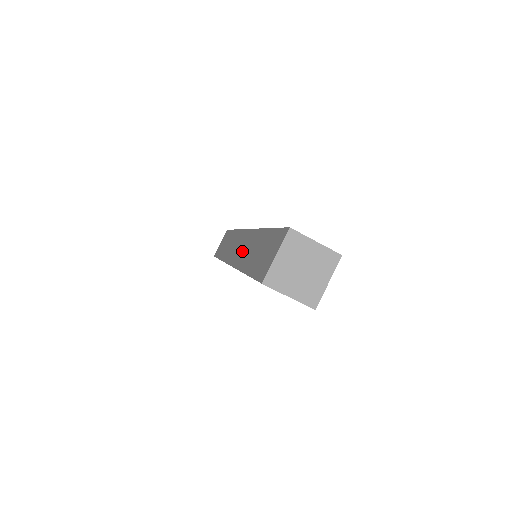
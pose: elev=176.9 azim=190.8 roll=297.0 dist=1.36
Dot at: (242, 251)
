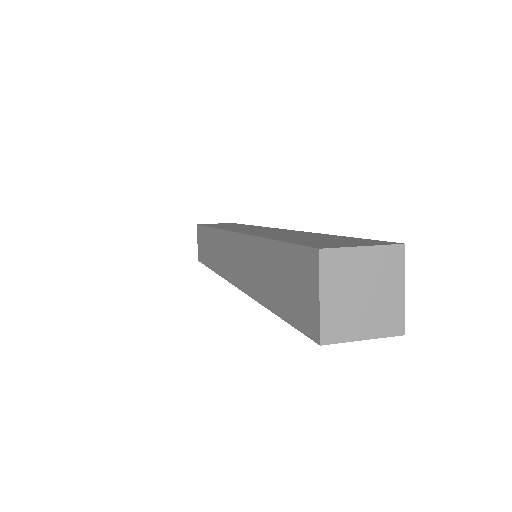
Dot at: (242, 267)
